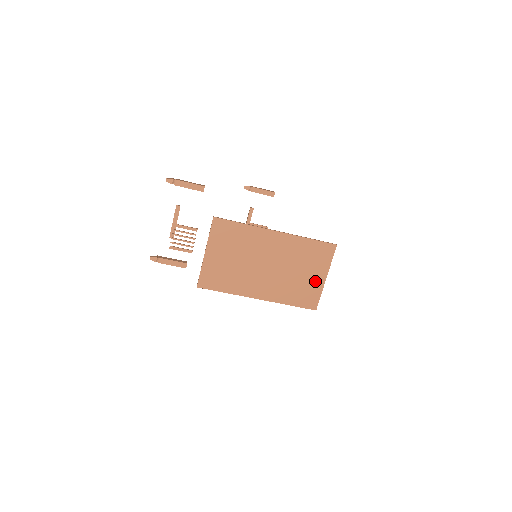
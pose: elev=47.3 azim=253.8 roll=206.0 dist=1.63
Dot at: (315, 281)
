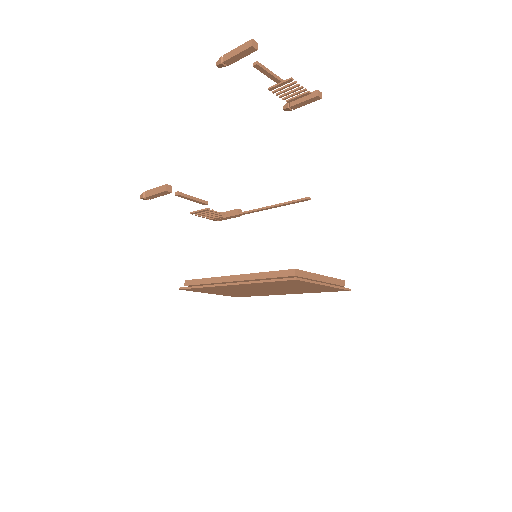
Dot at: (317, 287)
